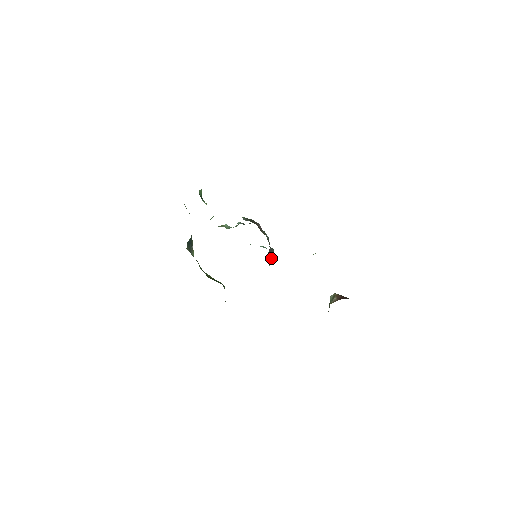
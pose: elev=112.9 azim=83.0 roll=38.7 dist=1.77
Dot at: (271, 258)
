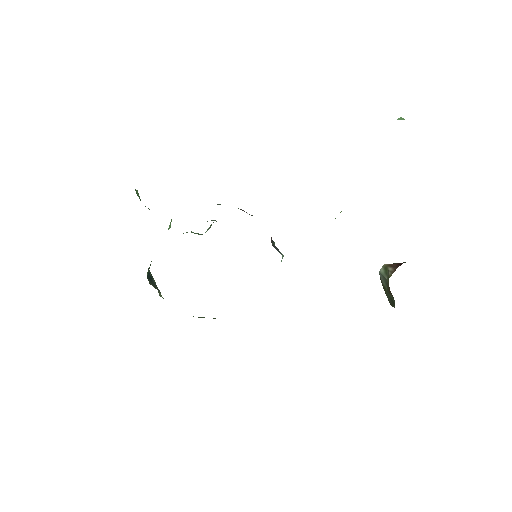
Dot at: (278, 251)
